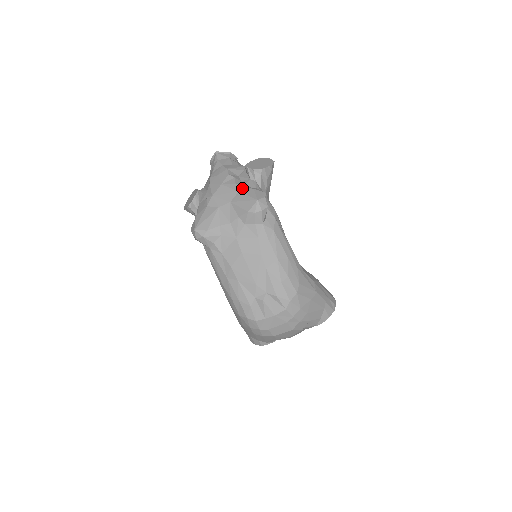
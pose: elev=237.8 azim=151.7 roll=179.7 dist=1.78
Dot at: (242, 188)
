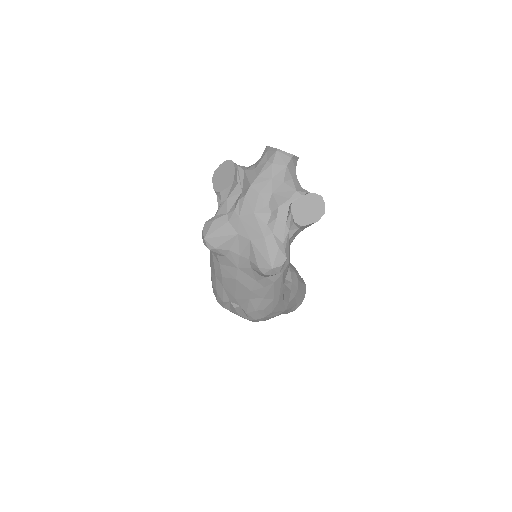
Dot at: (270, 235)
